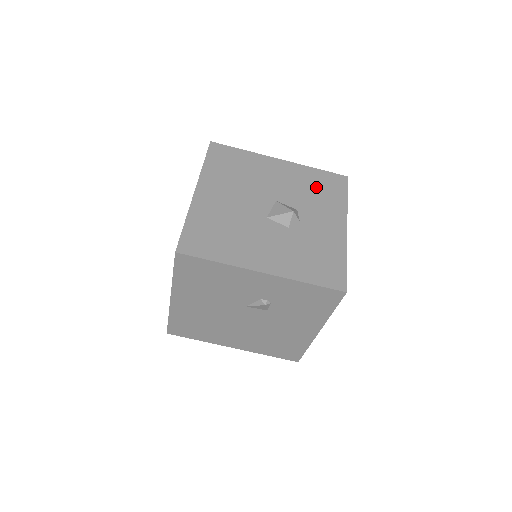
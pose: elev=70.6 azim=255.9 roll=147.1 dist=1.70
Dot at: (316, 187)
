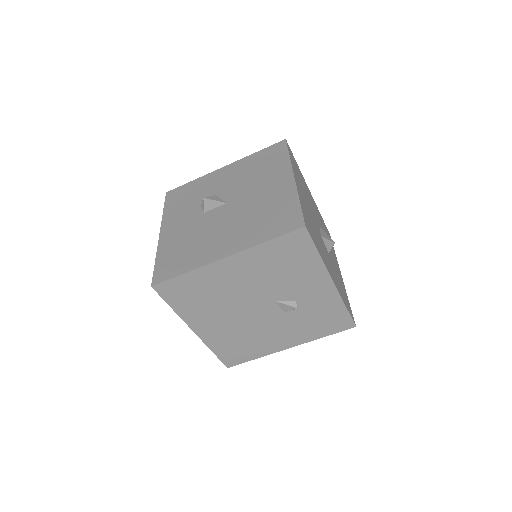
Dot at: occluded
